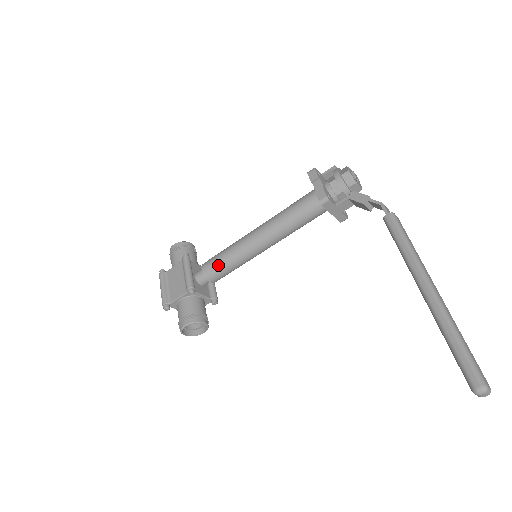
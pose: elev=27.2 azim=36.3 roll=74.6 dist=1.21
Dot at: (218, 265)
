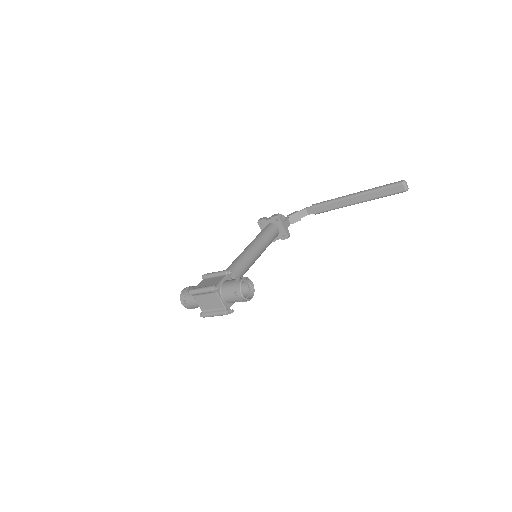
Dot at: (235, 266)
